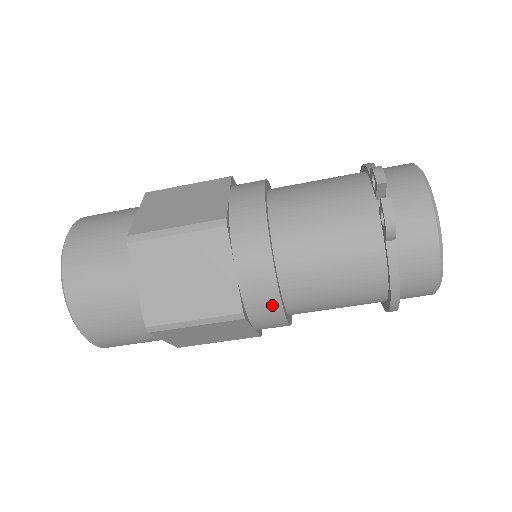
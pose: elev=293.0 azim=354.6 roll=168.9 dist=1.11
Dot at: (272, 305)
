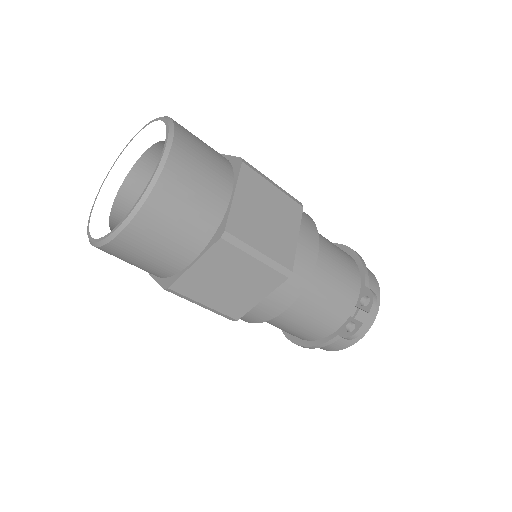
Dot at: (253, 320)
